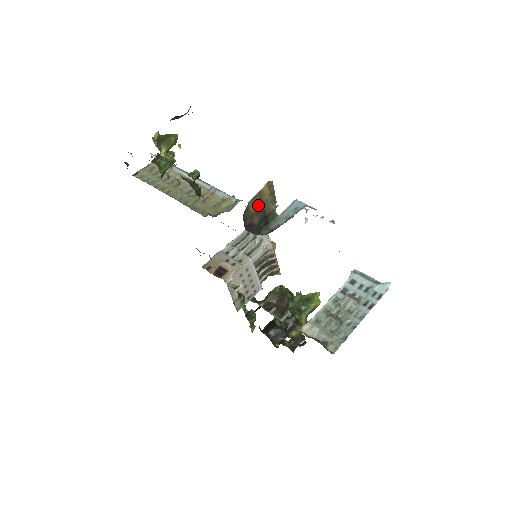
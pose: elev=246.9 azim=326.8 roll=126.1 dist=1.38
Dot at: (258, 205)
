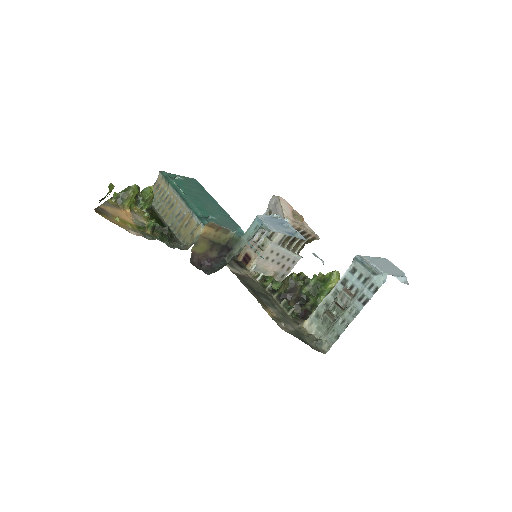
Dot at: (207, 244)
